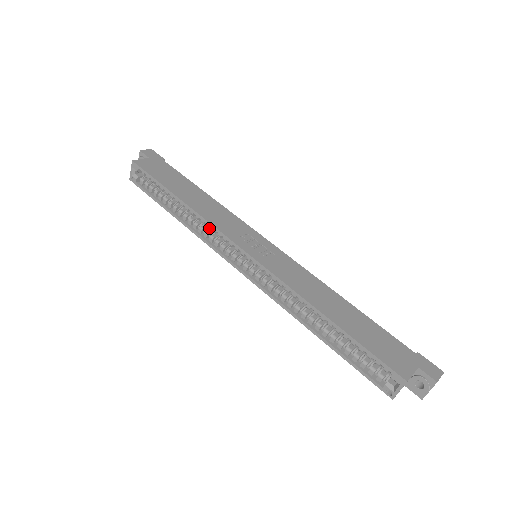
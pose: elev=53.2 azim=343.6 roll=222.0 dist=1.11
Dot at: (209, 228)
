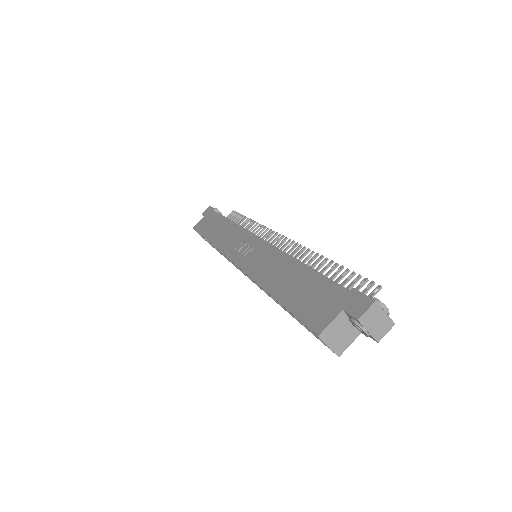
Dot at: occluded
